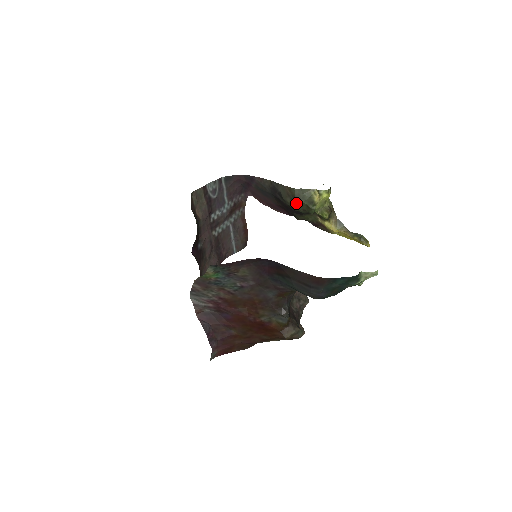
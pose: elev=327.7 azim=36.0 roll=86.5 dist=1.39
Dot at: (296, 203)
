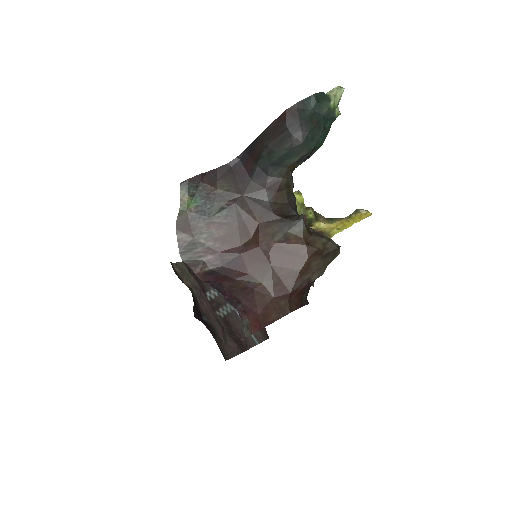
Dot at: occluded
